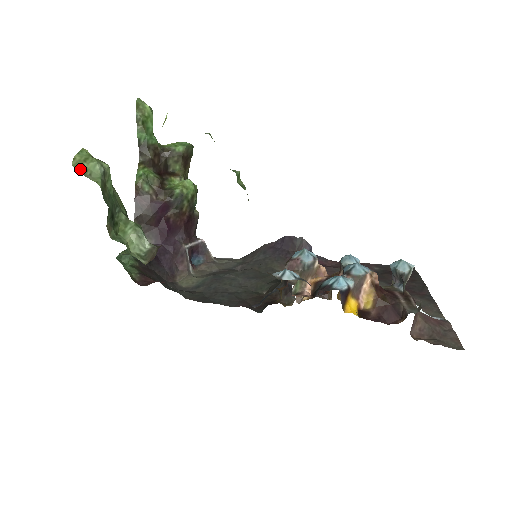
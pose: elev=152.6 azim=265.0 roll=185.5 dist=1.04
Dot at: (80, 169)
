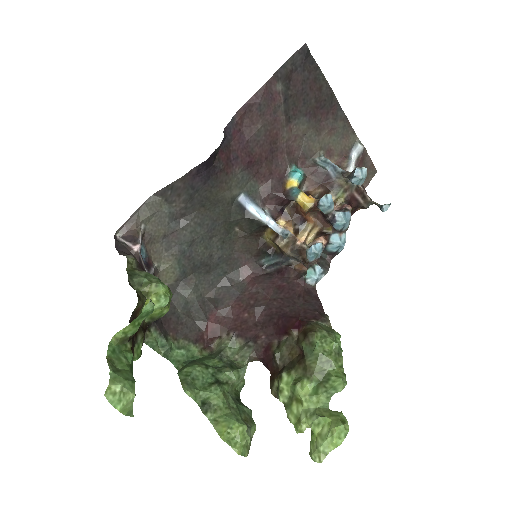
Dot at: occluded
